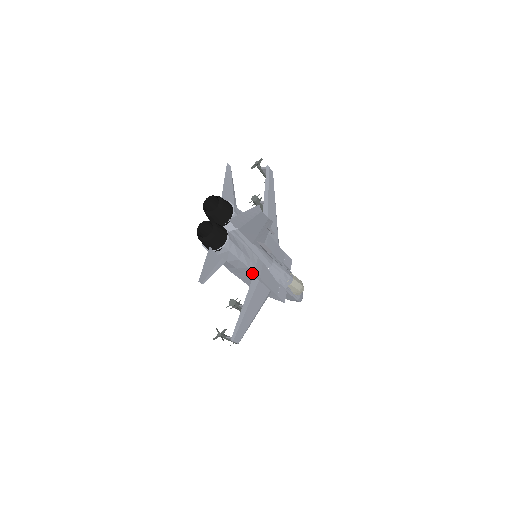
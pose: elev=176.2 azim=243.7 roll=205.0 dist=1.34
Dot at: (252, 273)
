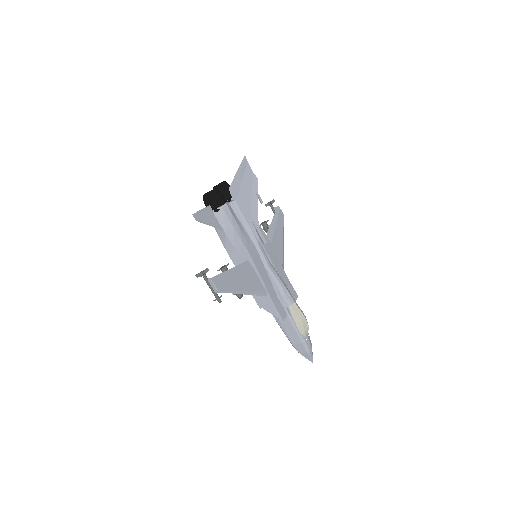
Dot at: (246, 253)
